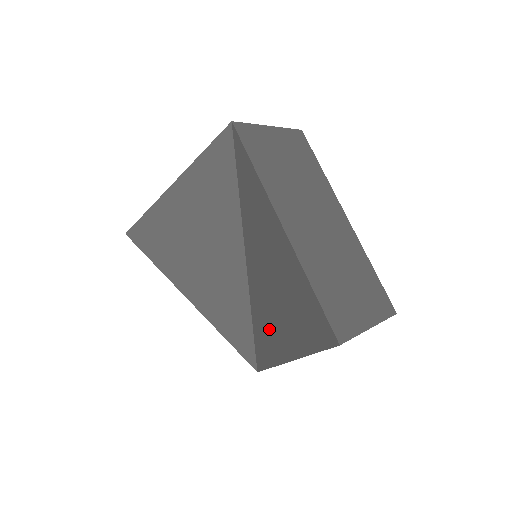
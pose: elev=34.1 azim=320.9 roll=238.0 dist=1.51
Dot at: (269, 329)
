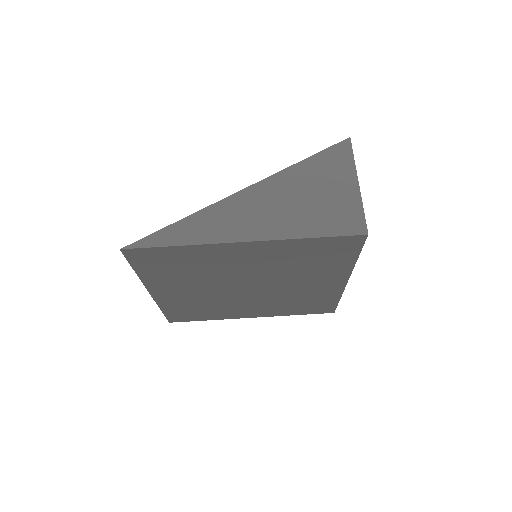
Dot at: occluded
